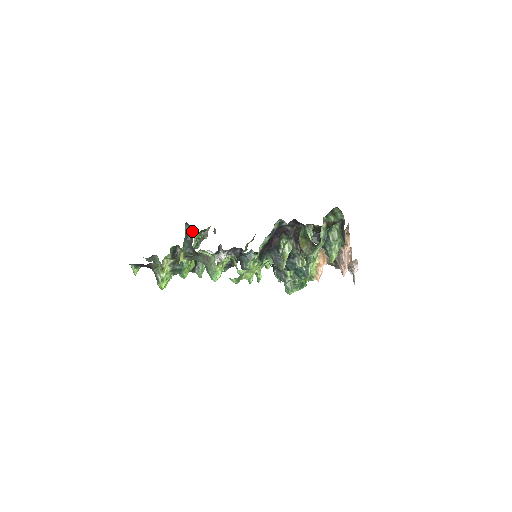
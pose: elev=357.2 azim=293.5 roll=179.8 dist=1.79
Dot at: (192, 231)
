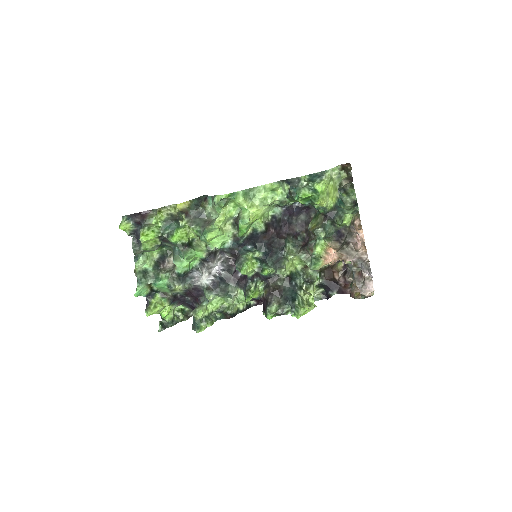
Dot at: (207, 195)
